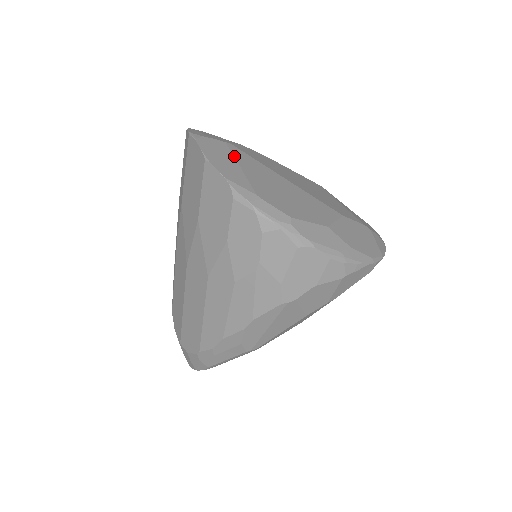
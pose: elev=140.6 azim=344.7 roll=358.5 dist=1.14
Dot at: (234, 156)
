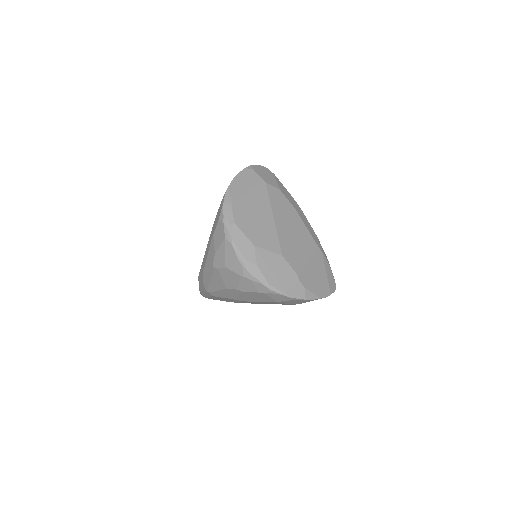
Dot at: (255, 186)
